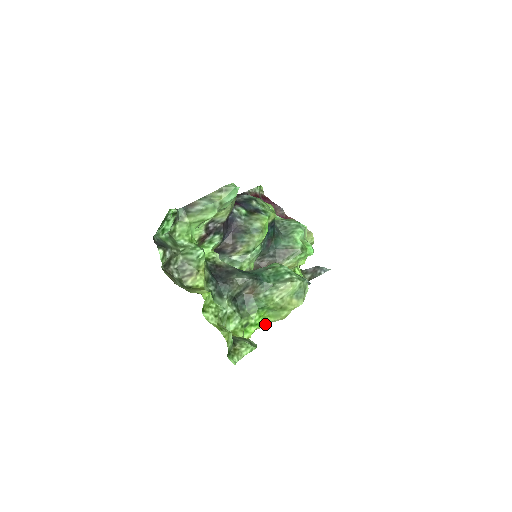
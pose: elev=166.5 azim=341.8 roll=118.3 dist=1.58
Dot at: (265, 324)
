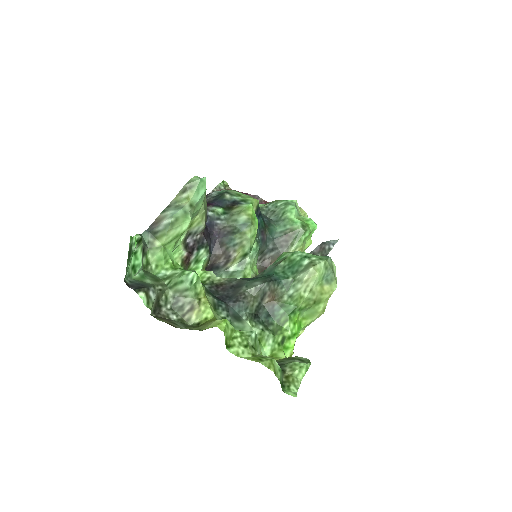
Dot at: (302, 330)
